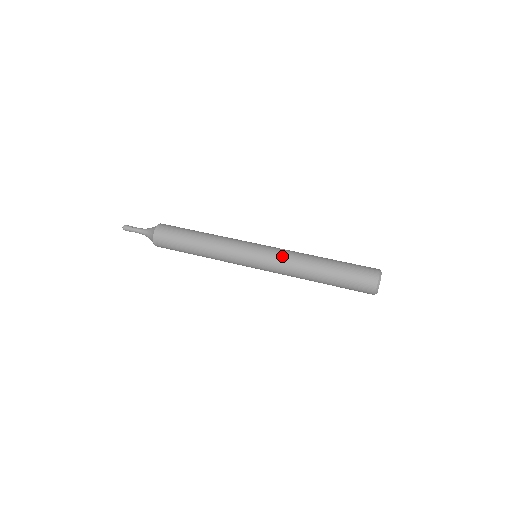
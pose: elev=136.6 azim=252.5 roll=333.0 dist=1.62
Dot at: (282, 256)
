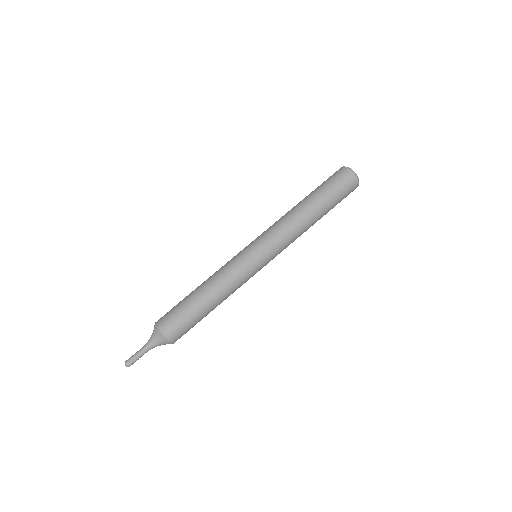
Dot at: (284, 240)
